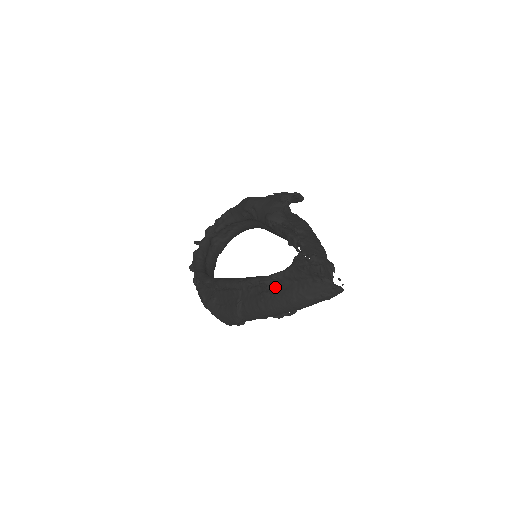
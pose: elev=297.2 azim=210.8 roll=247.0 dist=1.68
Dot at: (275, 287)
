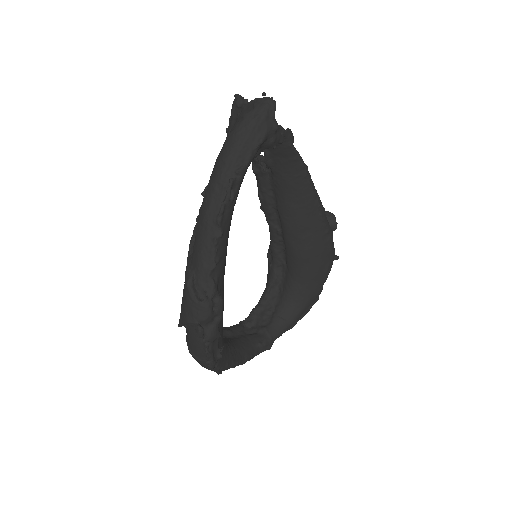
Dot at: occluded
